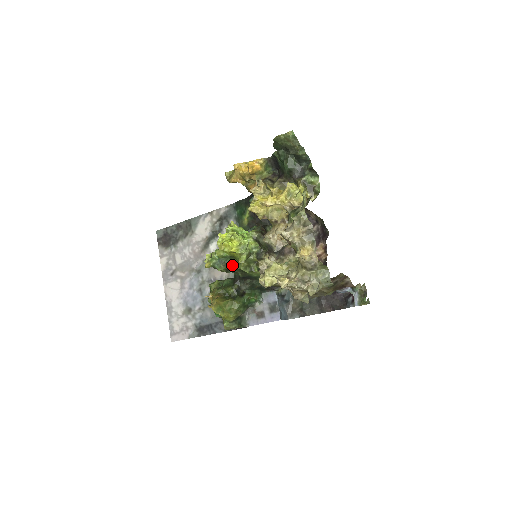
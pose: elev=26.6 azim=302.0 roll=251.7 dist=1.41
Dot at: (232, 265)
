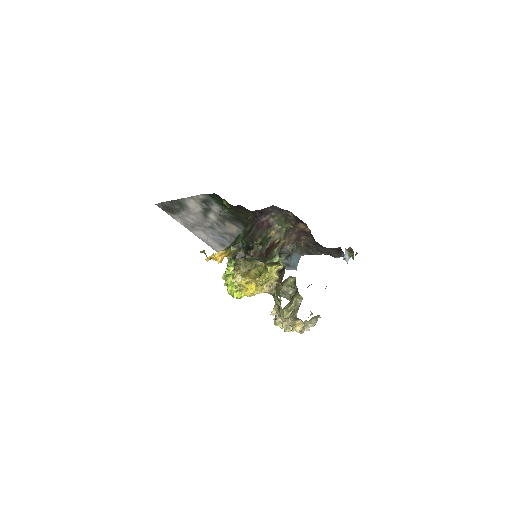
Dot at: occluded
